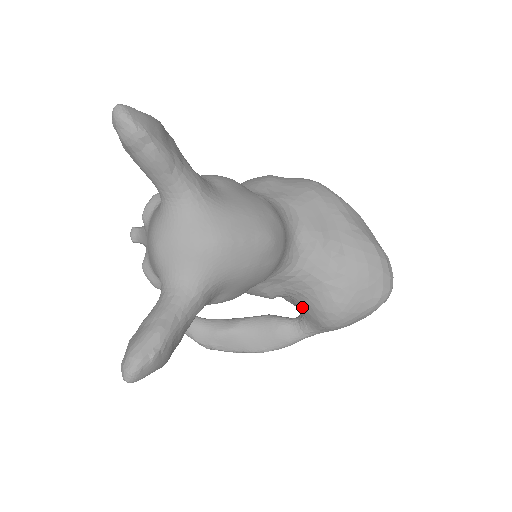
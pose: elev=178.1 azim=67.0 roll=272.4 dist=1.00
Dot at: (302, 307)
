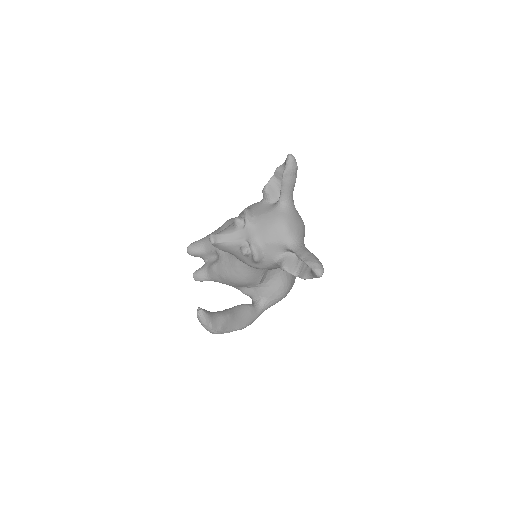
Dot at: (268, 289)
